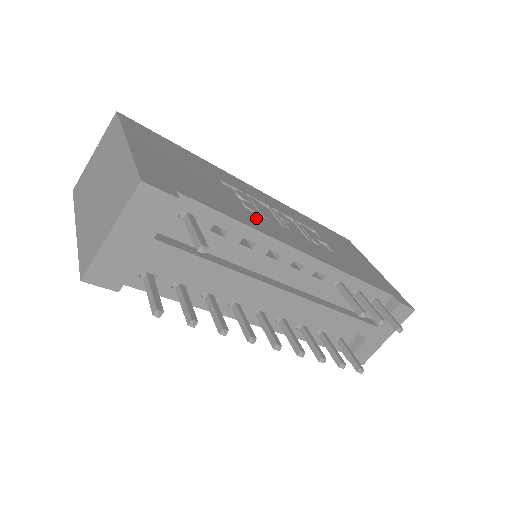
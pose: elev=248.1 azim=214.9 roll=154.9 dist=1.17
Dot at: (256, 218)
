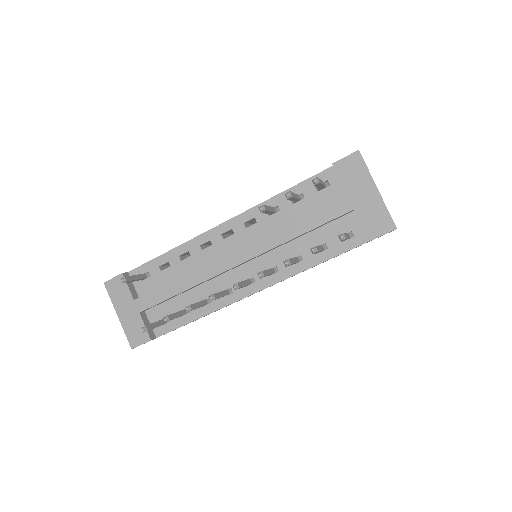
Dot at: occluded
